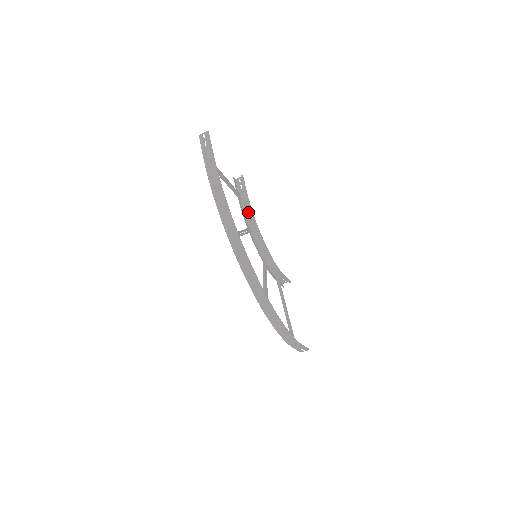
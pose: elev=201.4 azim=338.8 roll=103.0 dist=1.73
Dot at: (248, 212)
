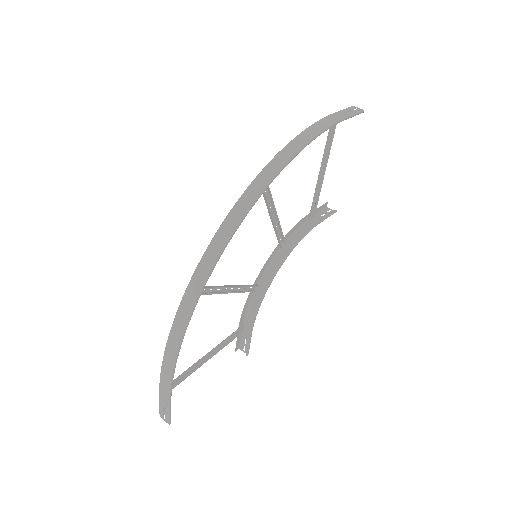
Dot at: (301, 232)
